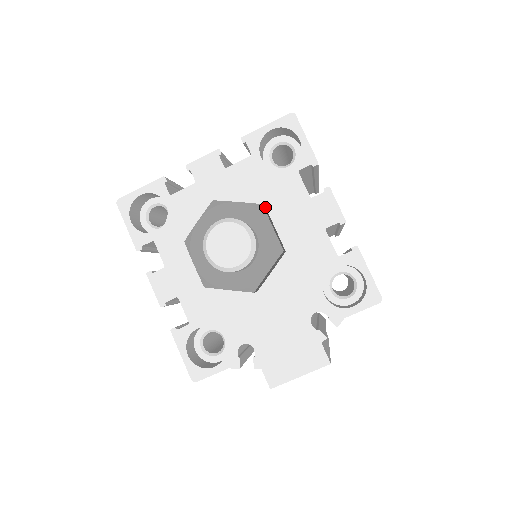
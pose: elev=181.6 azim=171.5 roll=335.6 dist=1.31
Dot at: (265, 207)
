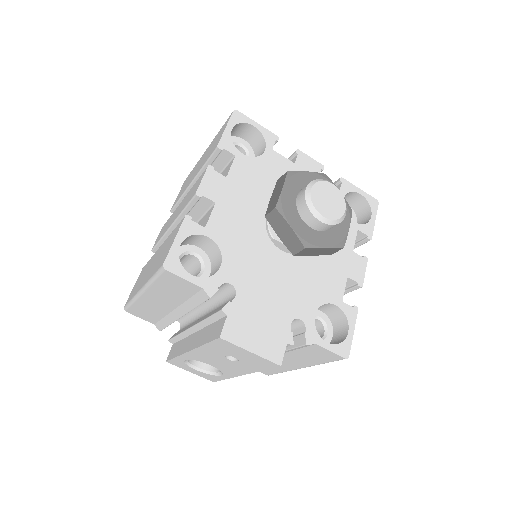
Dot at: occluded
